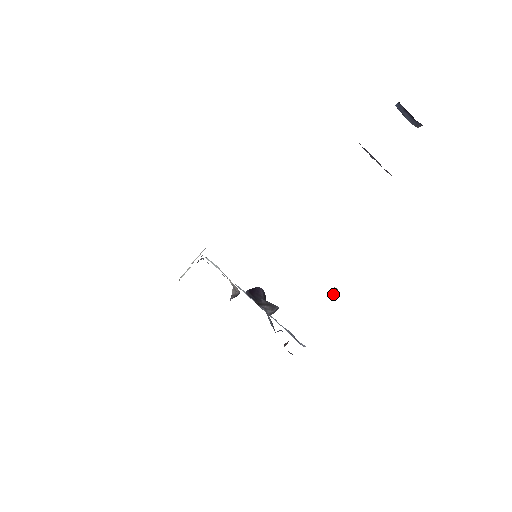
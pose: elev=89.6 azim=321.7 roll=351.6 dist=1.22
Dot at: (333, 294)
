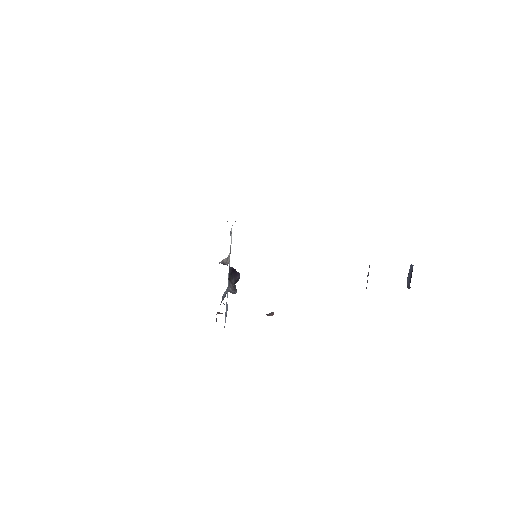
Dot at: (269, 315)
